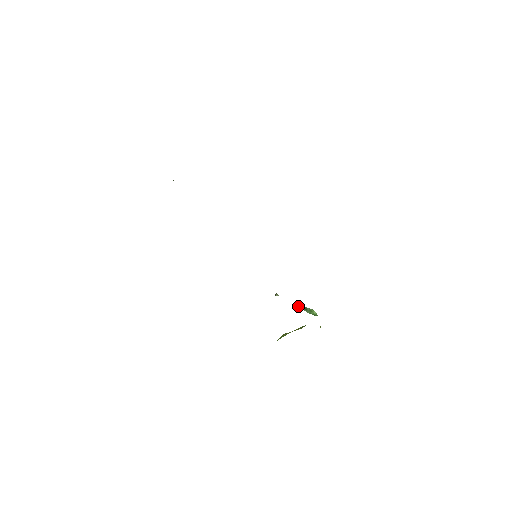
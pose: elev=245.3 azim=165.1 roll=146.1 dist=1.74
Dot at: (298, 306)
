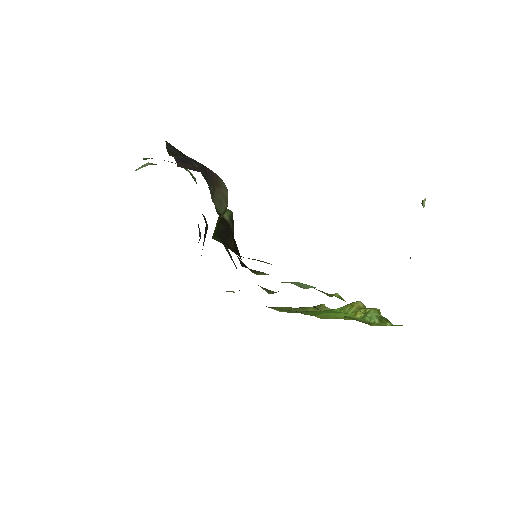
Dot at: (410, 258)
